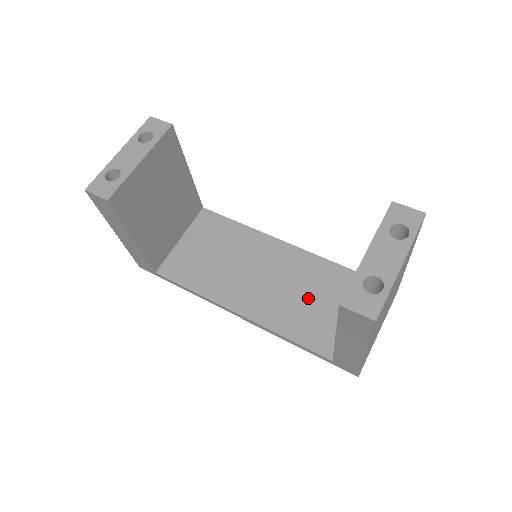
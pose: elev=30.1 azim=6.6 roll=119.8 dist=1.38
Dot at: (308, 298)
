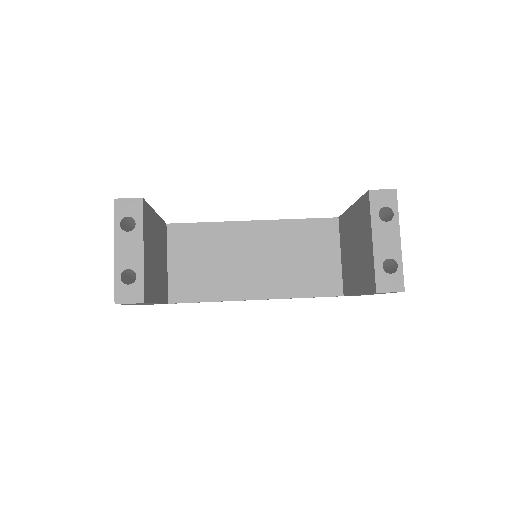
Dot at: (301, 259)
